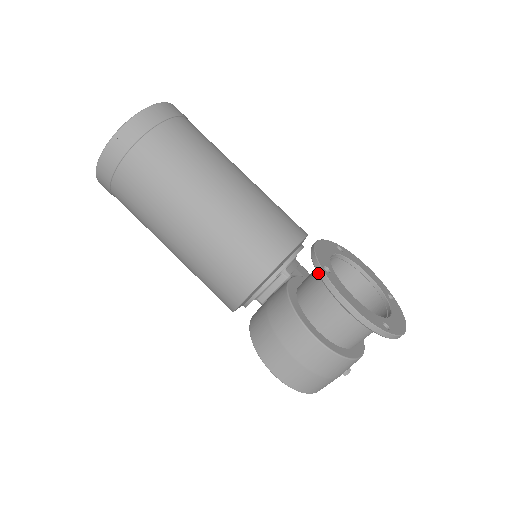
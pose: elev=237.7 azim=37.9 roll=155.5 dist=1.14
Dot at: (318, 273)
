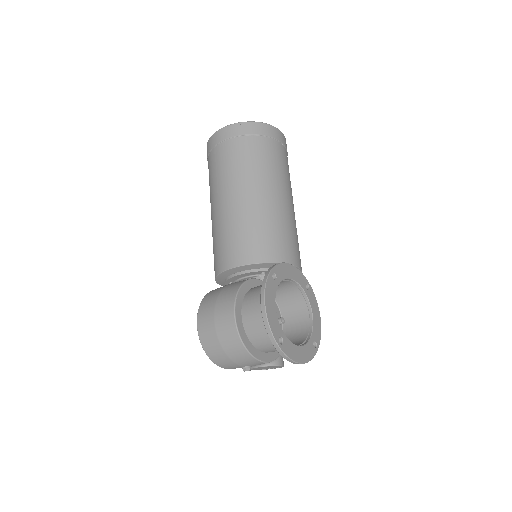
Dot at: (266, 273)
